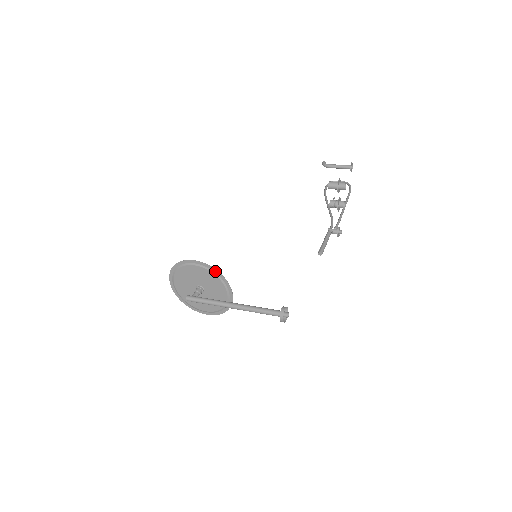
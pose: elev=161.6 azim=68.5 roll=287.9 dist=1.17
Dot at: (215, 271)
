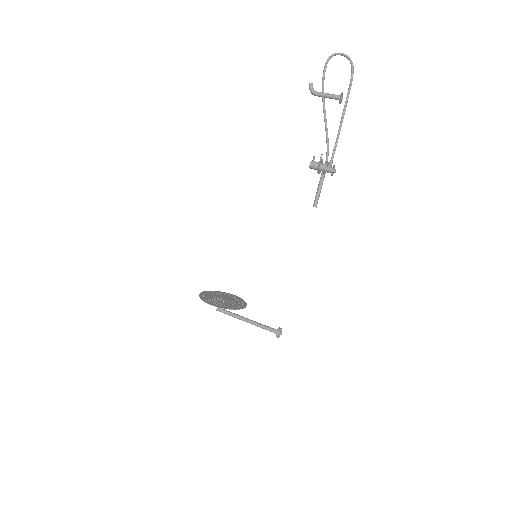
Dot at: occluded
